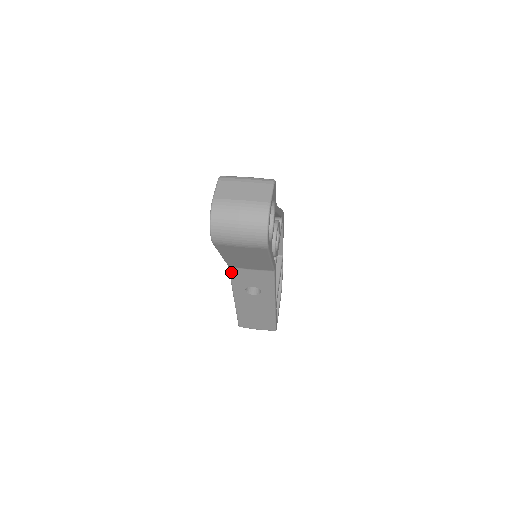
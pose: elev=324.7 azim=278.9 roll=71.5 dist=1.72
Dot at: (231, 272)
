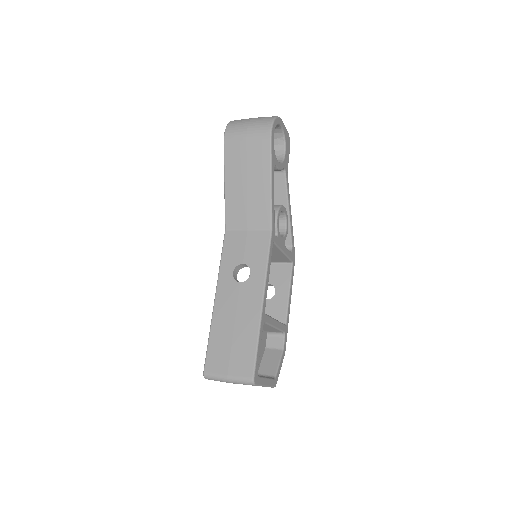
Dot at: (225, 240)
